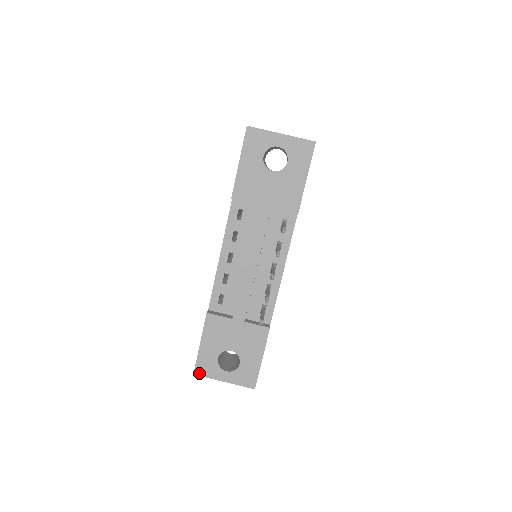
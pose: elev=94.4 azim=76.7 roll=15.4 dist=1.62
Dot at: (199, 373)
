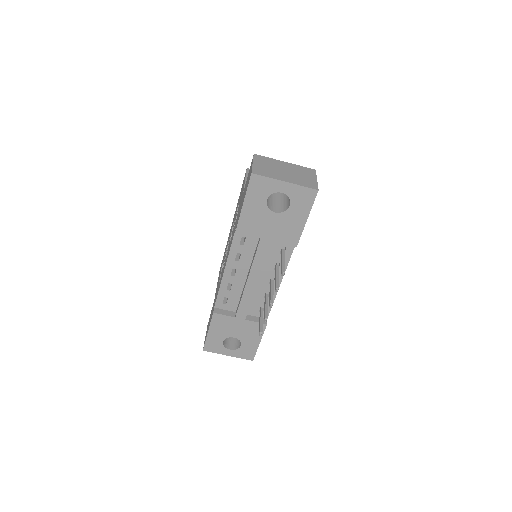
Dot at: (207, 350)
